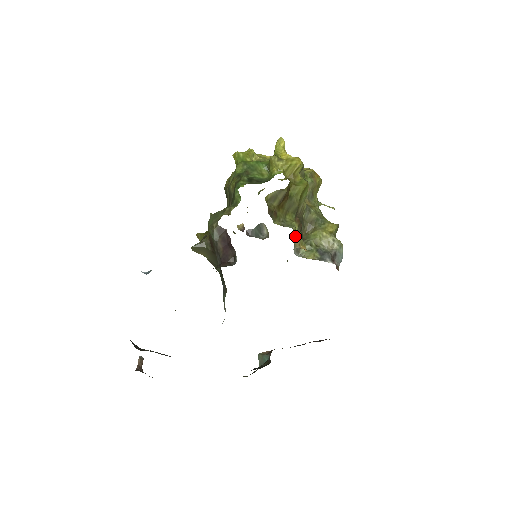
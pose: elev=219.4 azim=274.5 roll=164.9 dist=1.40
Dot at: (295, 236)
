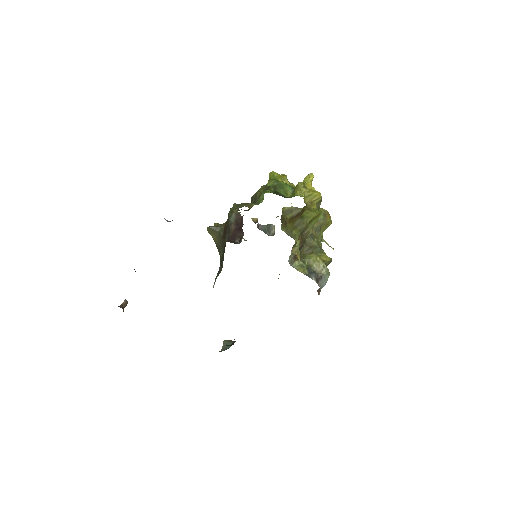
Dot at: occluded
